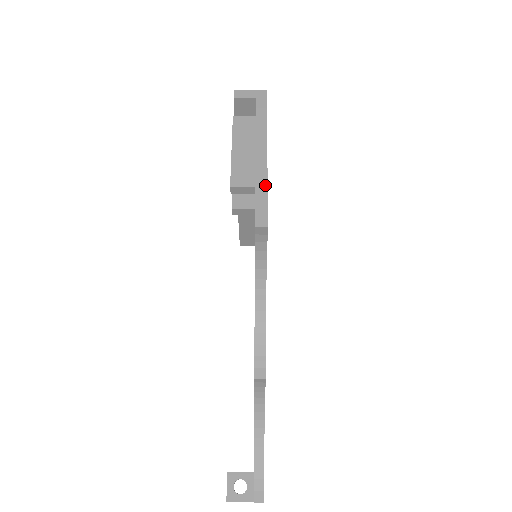
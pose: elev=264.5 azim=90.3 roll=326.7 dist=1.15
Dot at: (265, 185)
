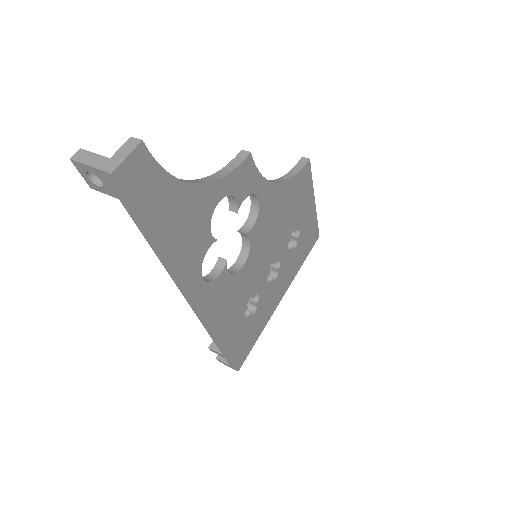
Dot at: (311, 183)
